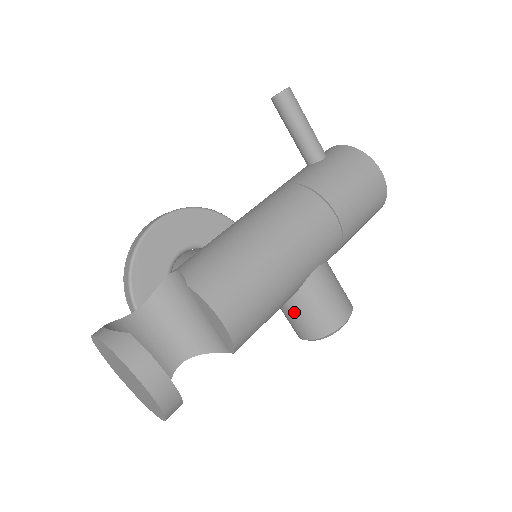
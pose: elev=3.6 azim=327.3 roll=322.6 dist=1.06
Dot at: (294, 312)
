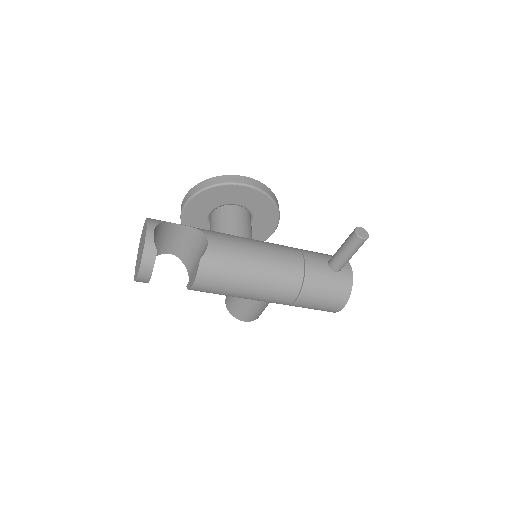
Dot at: occluded
